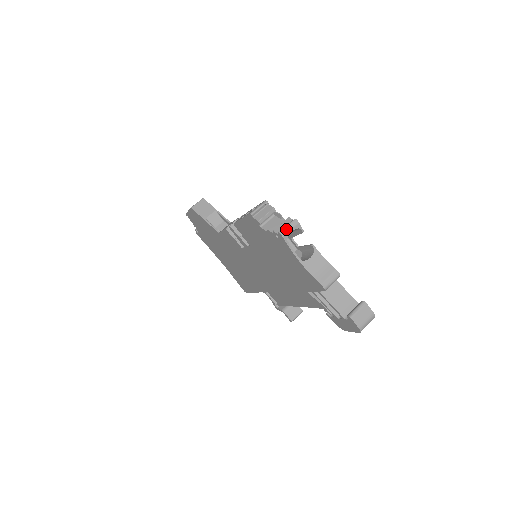
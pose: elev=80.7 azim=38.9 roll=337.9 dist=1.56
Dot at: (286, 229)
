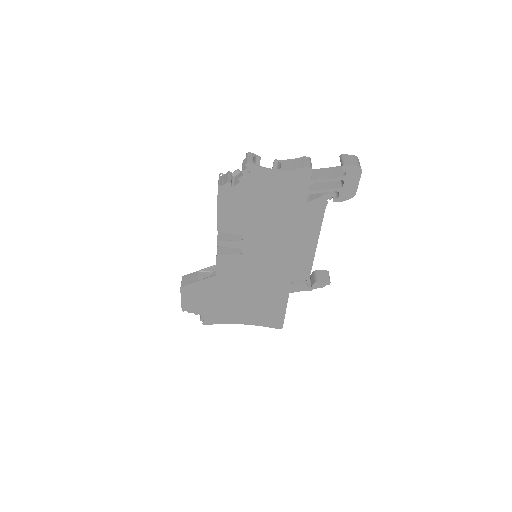
Dot at: (248, 159)
